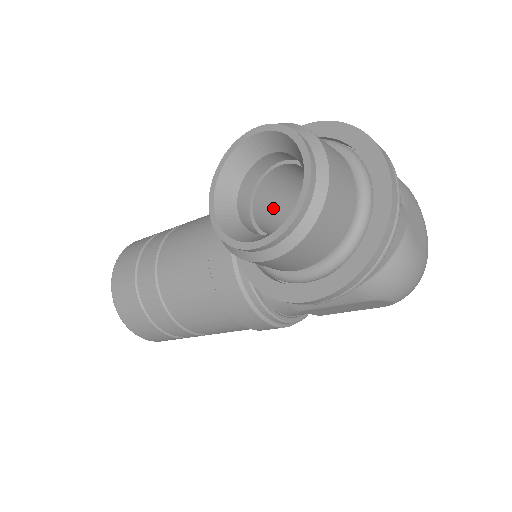
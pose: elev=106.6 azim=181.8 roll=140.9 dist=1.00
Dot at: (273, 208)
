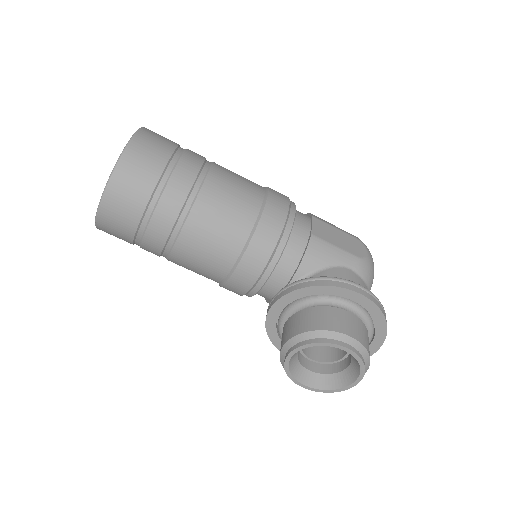
Dot at: occluded
